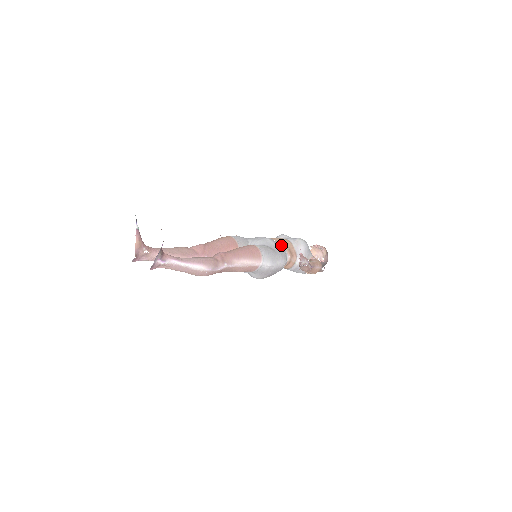
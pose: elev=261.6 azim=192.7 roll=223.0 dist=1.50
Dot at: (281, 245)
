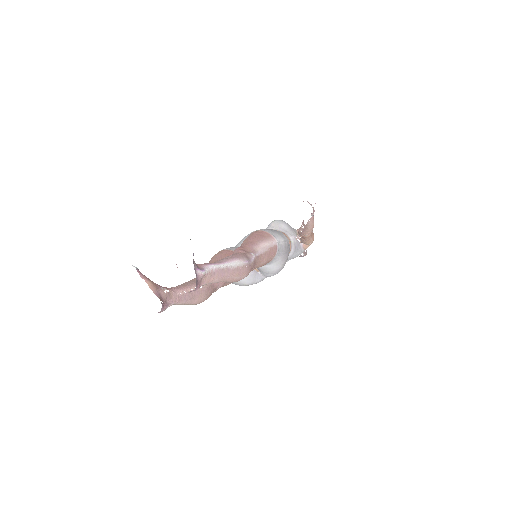
Dot at: occluded
